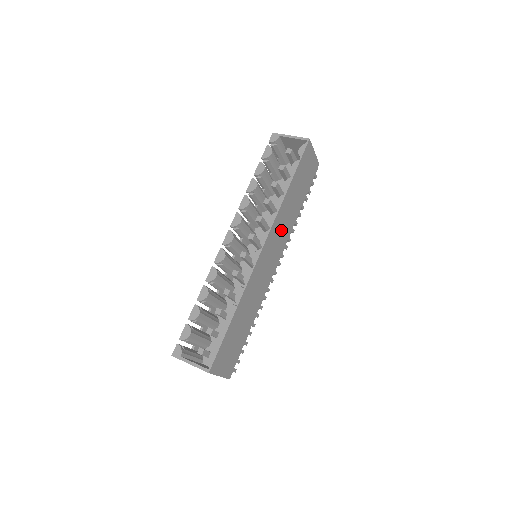
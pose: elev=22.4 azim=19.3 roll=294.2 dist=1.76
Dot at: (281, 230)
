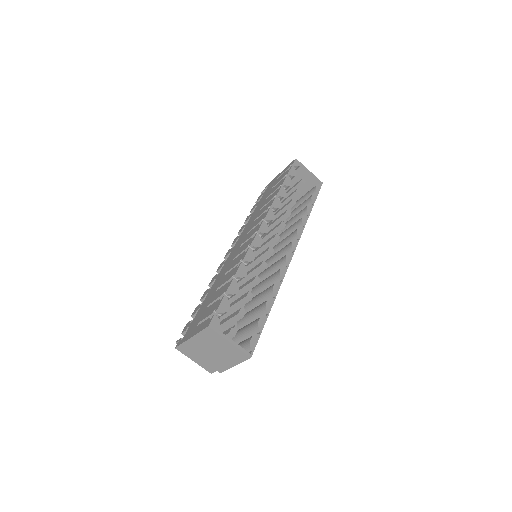
Dot at: occluded
